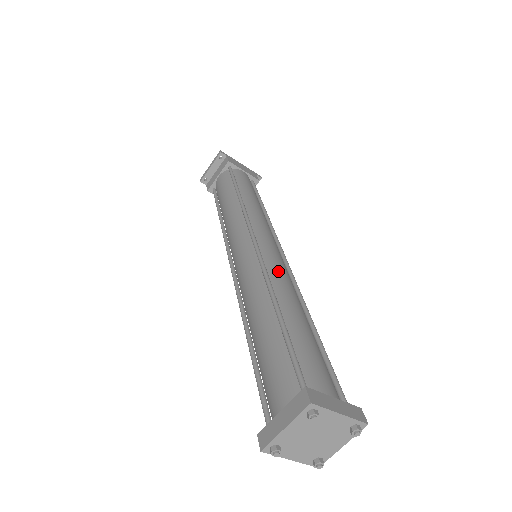
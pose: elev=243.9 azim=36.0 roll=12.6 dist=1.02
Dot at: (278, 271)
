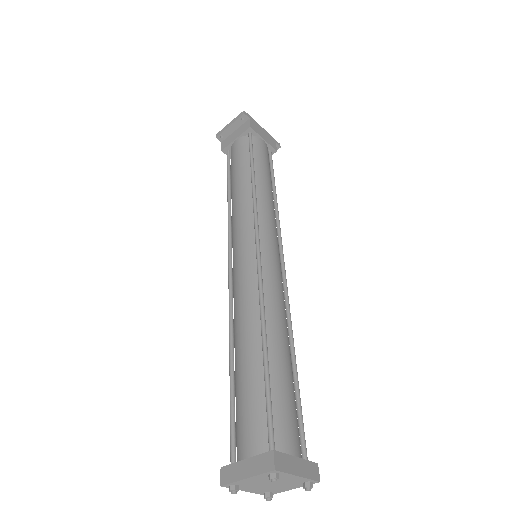
Dot at: (274, 292)
